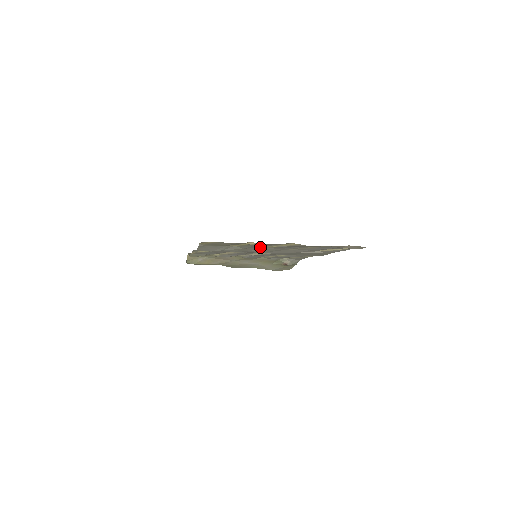
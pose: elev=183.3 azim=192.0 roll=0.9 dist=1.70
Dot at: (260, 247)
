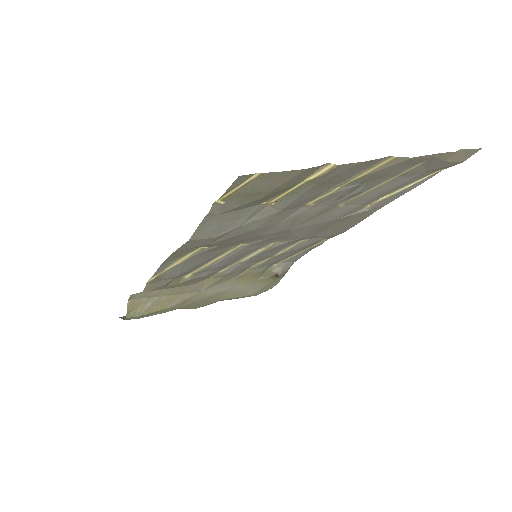
Dot at: (299, 207)
